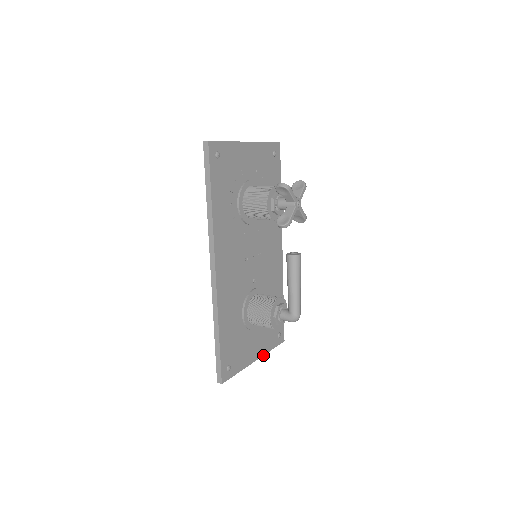
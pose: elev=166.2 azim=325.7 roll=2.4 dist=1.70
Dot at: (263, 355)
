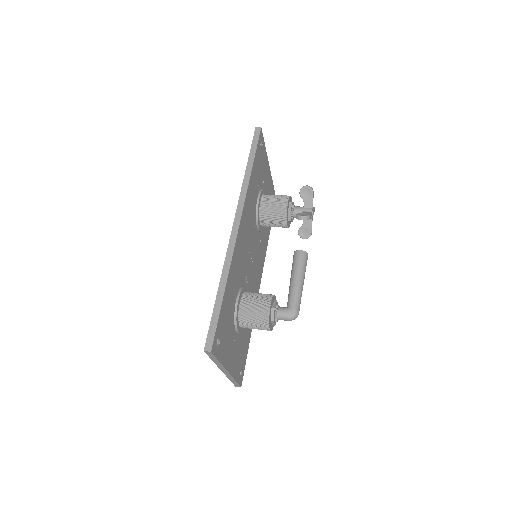
Dot at: (231, 375)
